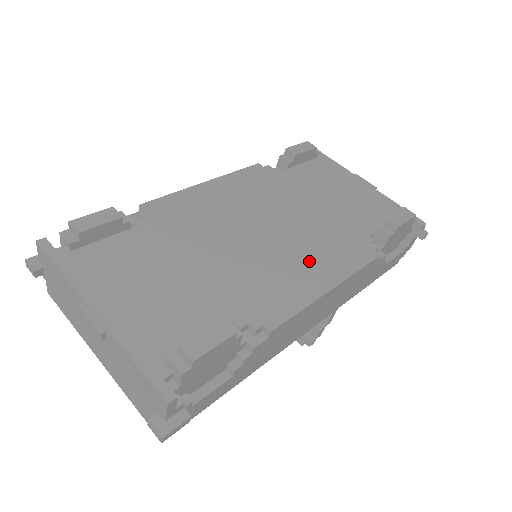
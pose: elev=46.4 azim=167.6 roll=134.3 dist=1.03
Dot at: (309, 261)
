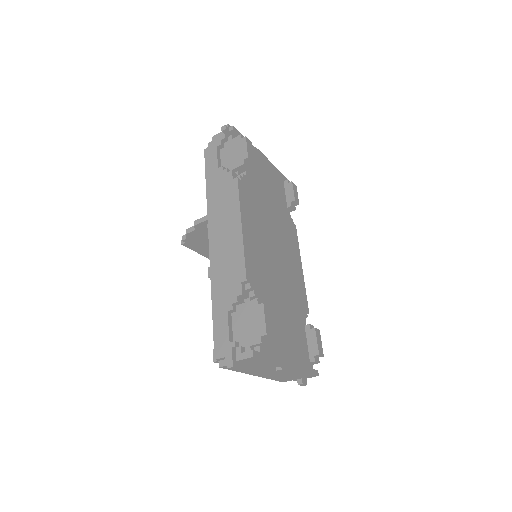
Dot at: (292, 256)
